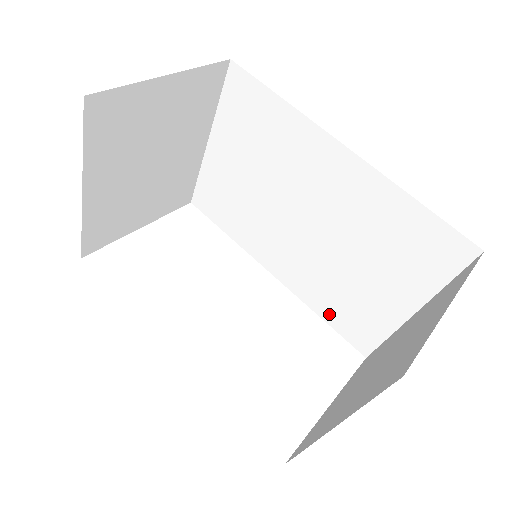
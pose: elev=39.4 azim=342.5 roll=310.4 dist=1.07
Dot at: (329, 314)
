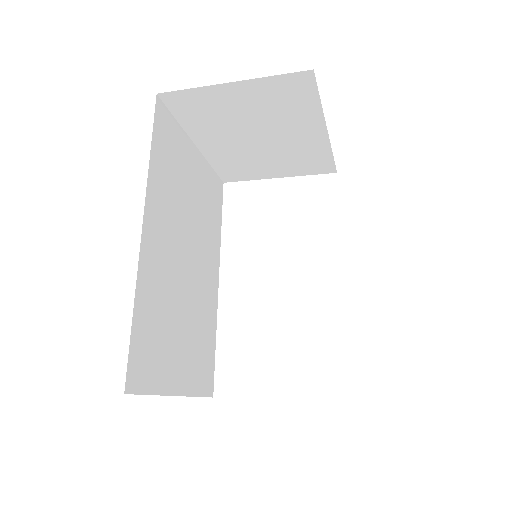
Dot at: occluded
